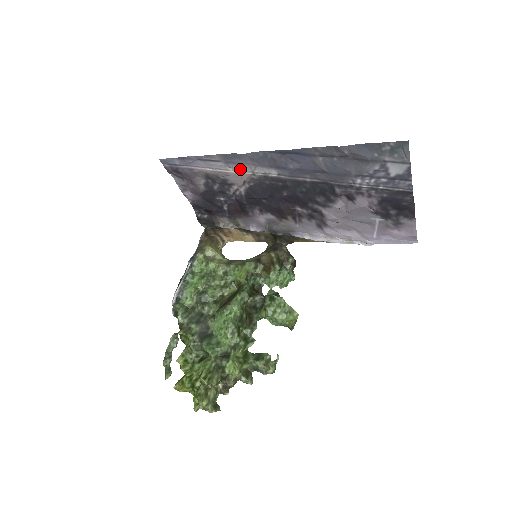
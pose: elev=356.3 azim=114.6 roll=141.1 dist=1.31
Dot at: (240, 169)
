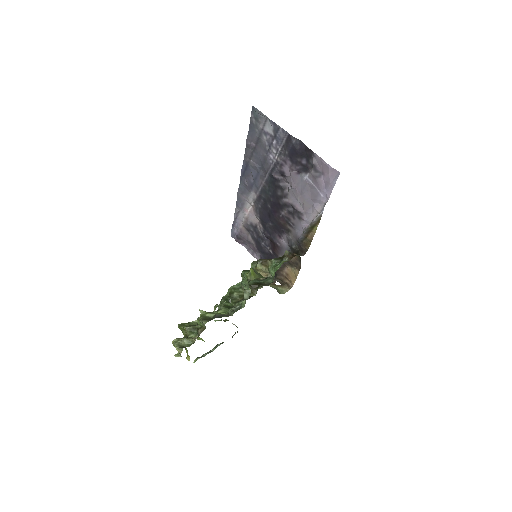
Dot at: (247, 208)
